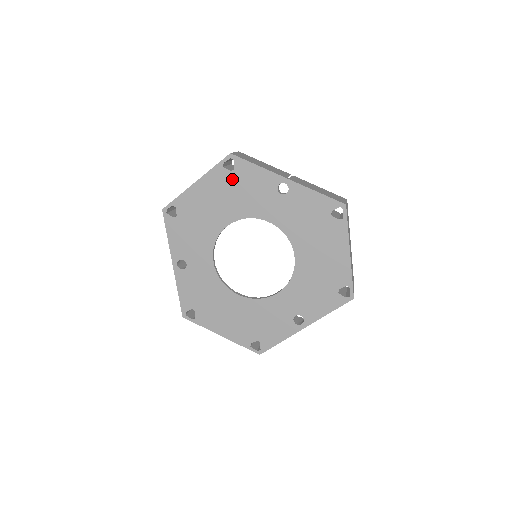
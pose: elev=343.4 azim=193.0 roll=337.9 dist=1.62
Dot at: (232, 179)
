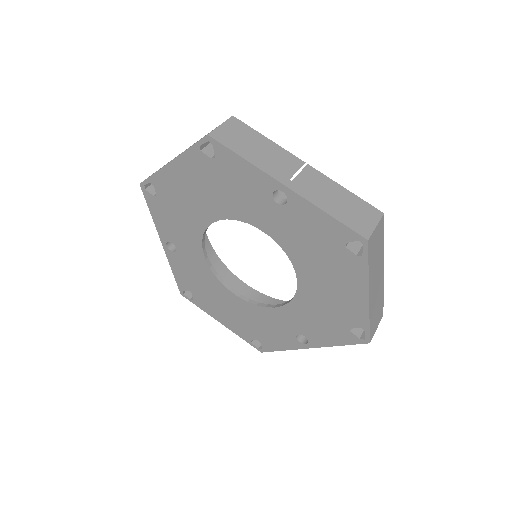
Dot at: (213, 169)
